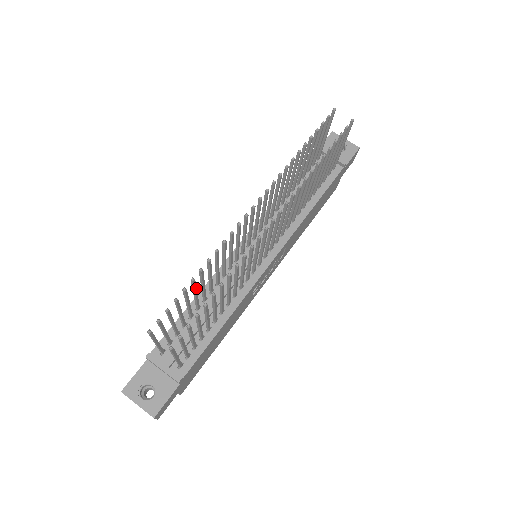
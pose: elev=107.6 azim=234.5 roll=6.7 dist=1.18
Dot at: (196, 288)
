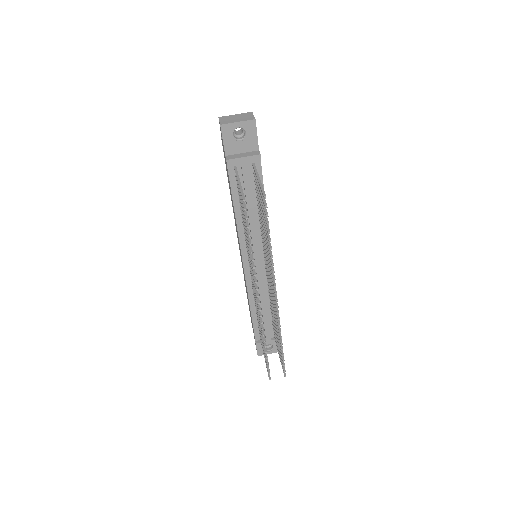
Dot at: occluded
